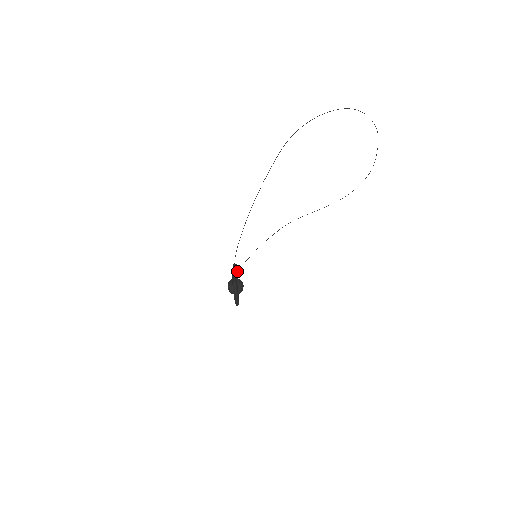
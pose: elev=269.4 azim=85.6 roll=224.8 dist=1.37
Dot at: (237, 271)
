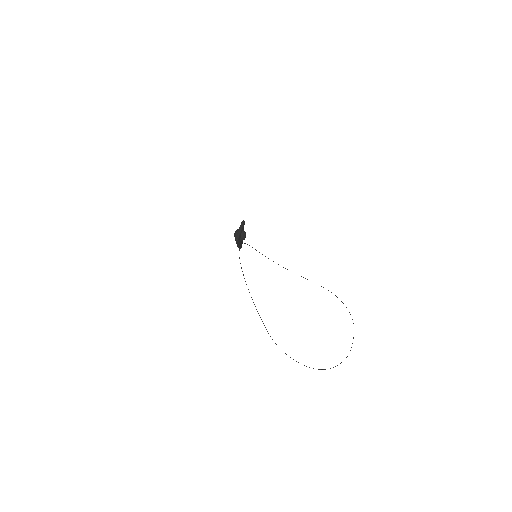
Dot at: occluded
